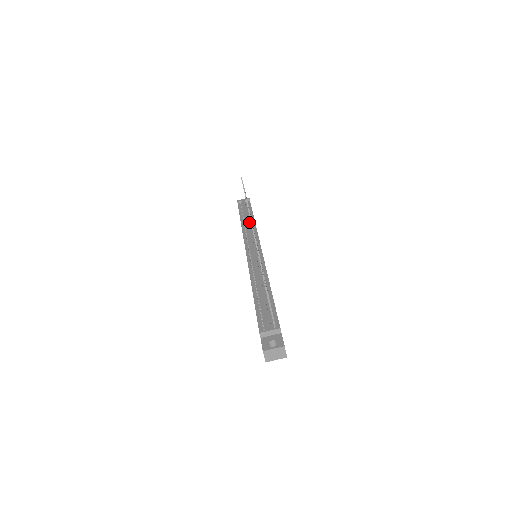
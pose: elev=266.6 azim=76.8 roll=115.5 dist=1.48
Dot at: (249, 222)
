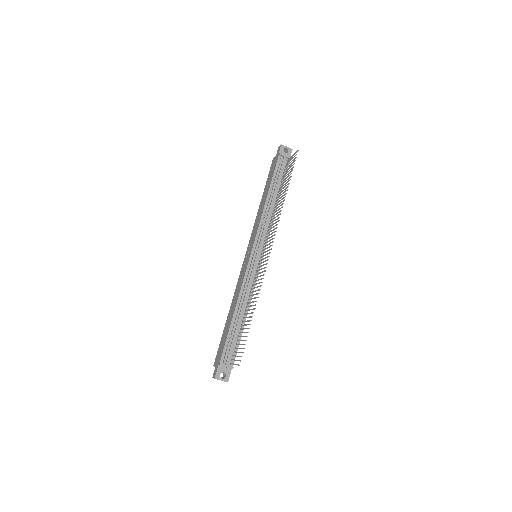
Dot at: (273, 204)
